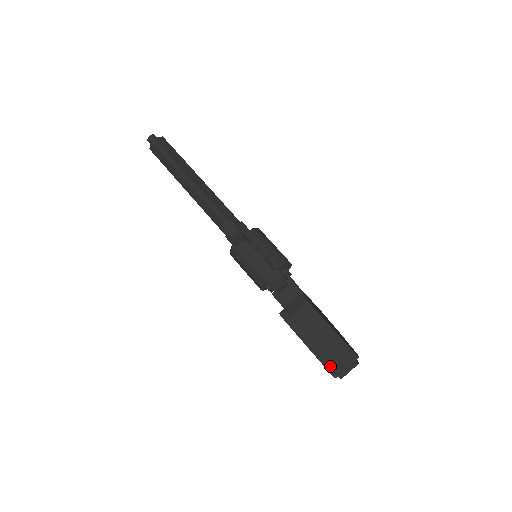
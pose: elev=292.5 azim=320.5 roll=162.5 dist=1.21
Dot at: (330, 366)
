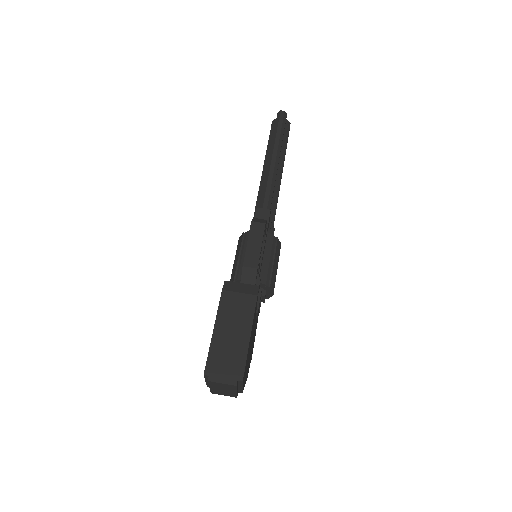
Dot at: (213, 361)
